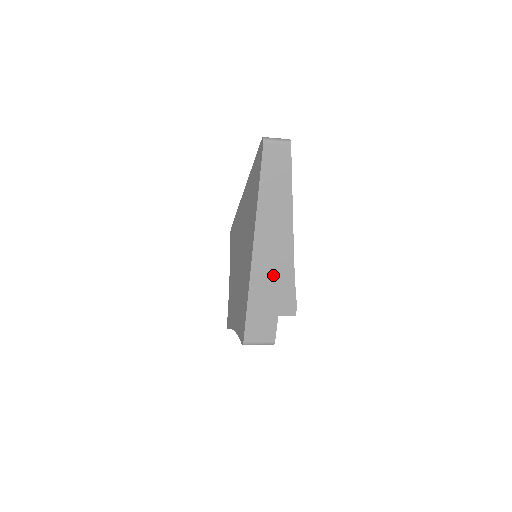
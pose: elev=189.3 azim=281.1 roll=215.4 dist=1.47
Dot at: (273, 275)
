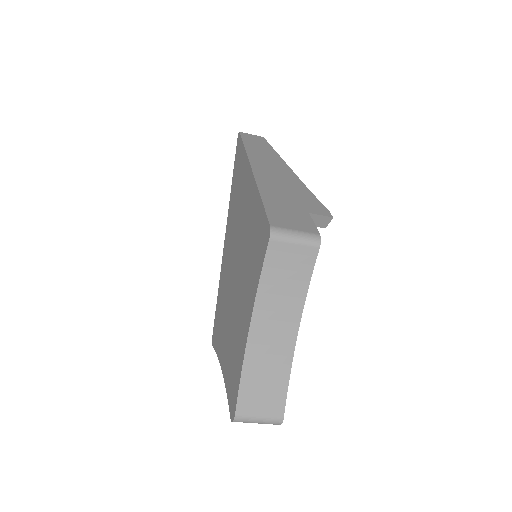
Dot at: (283, 185)
